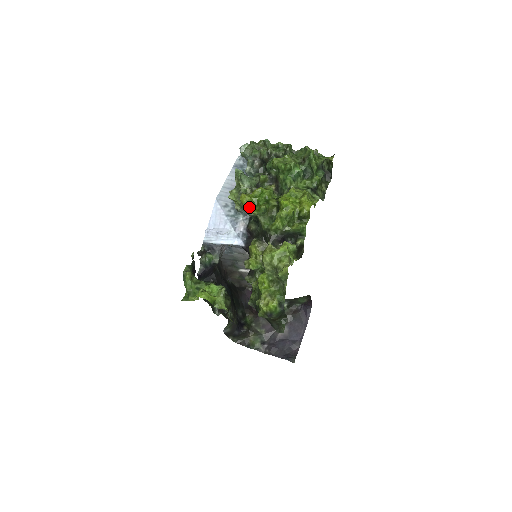
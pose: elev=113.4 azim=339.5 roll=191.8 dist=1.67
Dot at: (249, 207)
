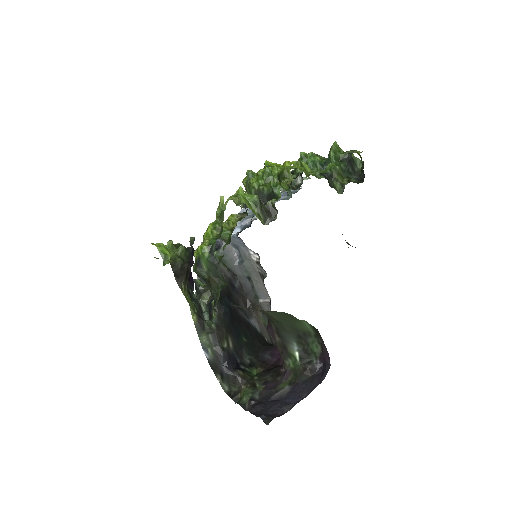
Dot at: occluded
